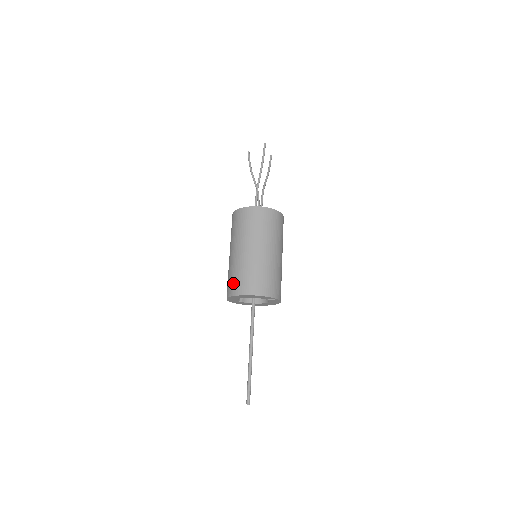
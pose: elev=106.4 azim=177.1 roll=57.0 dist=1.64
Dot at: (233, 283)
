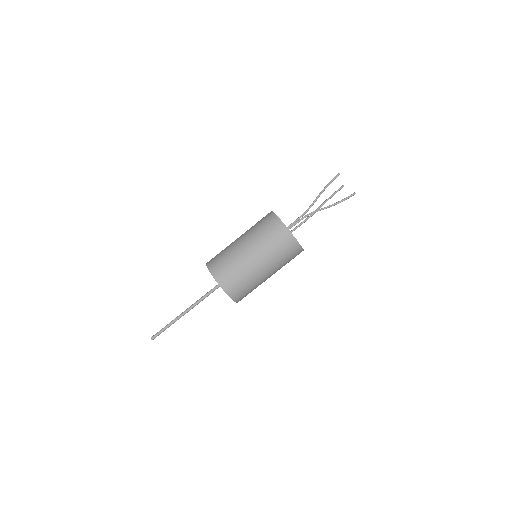
Dot at: (229, 277)
